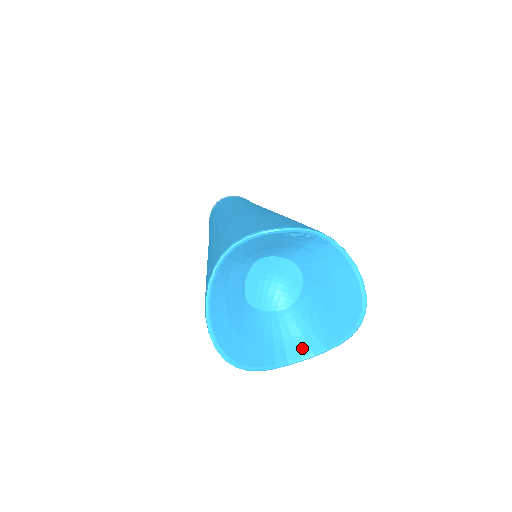
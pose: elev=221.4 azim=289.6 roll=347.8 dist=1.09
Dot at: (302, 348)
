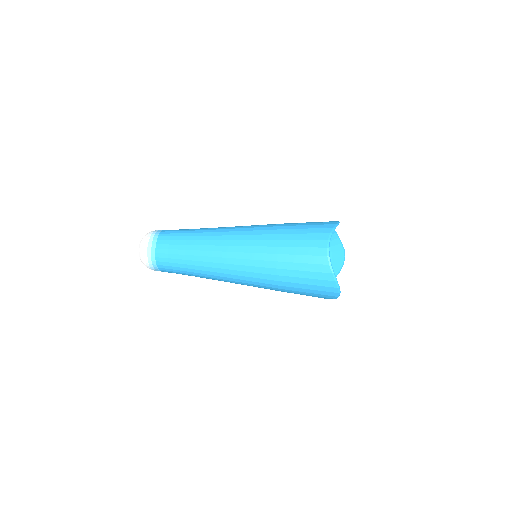
Dot at: occluded
